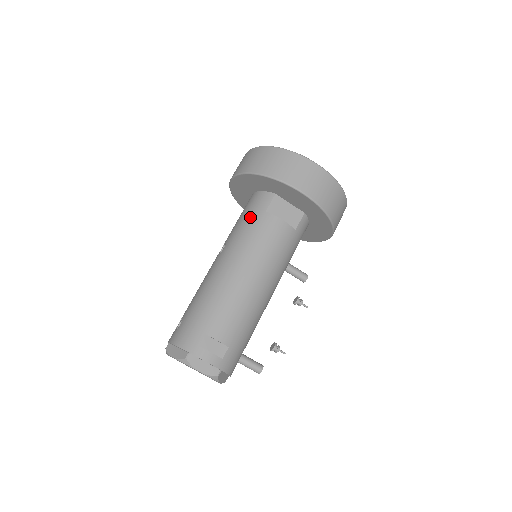
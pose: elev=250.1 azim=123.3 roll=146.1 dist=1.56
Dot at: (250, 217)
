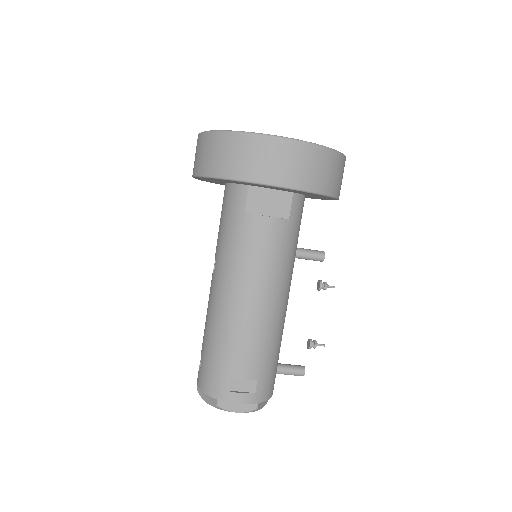
Dot at: (230, 224)
